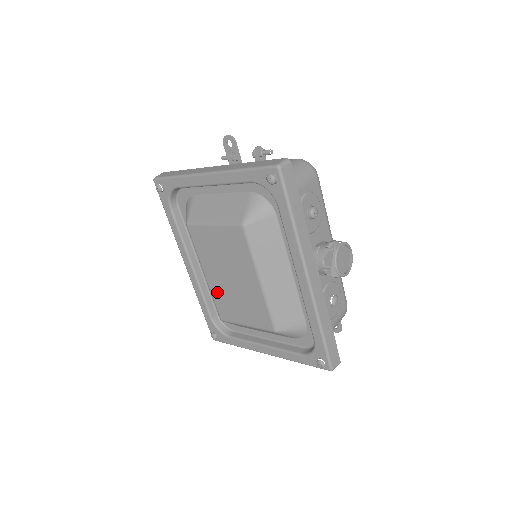
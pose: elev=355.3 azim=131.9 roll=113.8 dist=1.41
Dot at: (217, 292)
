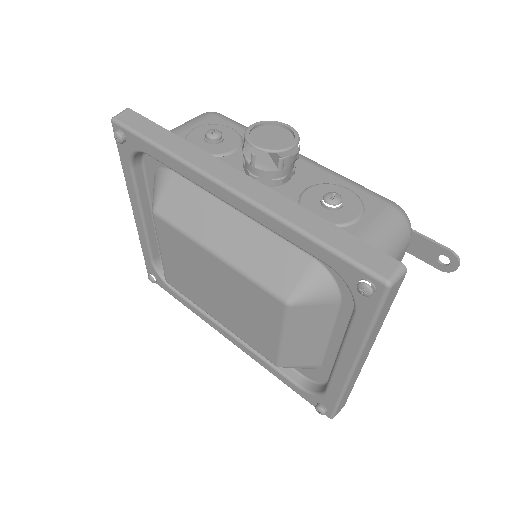
Dot at: (237, 329)
